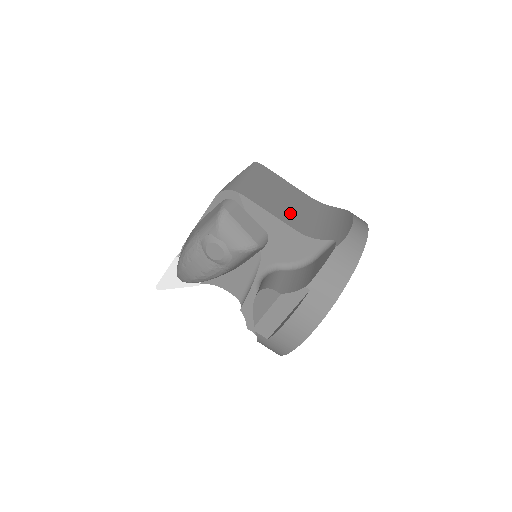
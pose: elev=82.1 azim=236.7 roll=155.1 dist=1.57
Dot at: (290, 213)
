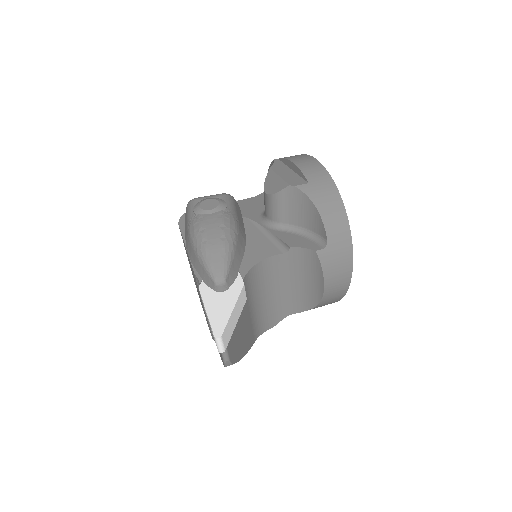
Dot at: occluded
